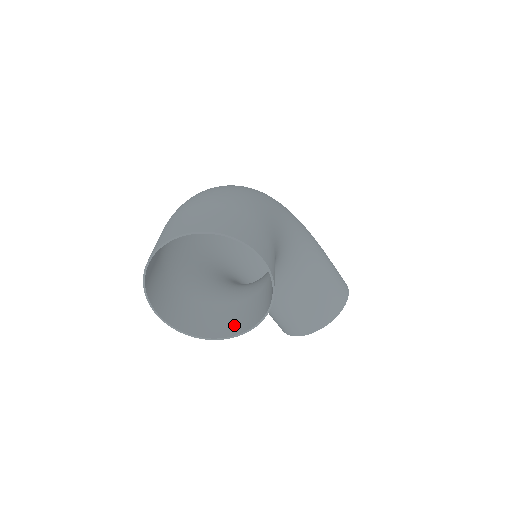
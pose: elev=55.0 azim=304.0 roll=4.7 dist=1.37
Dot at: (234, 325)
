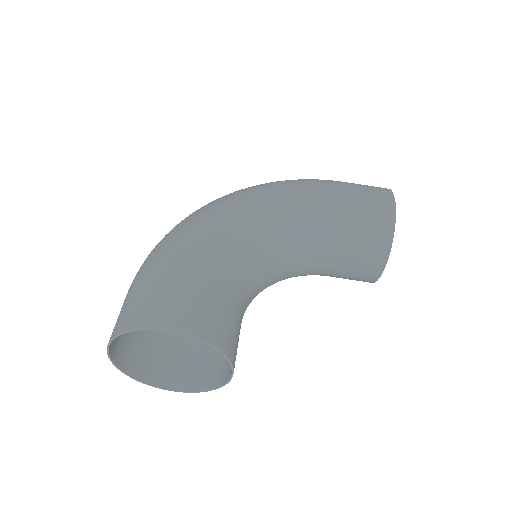
Dot at: occluded
